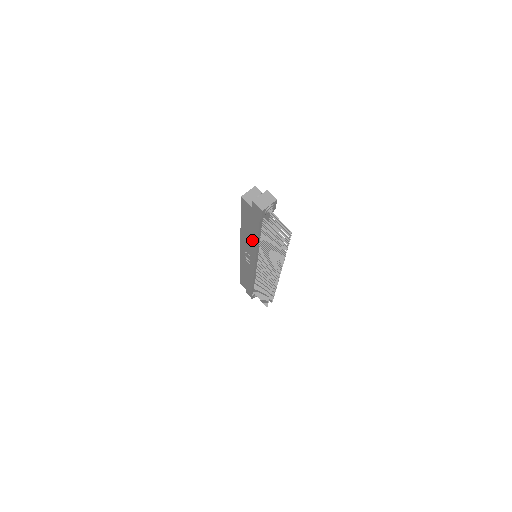
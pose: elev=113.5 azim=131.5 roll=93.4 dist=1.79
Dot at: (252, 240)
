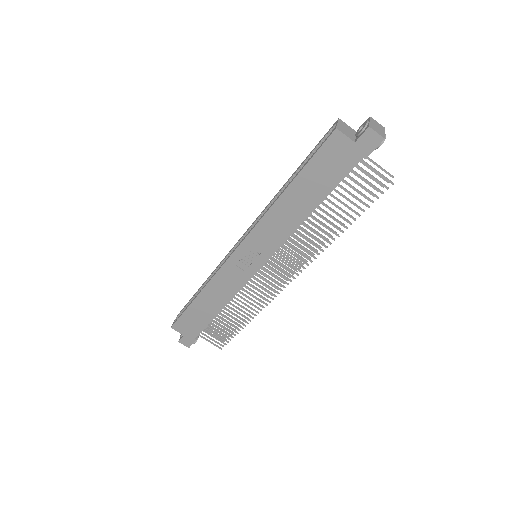
Dot at: (297, 214)
